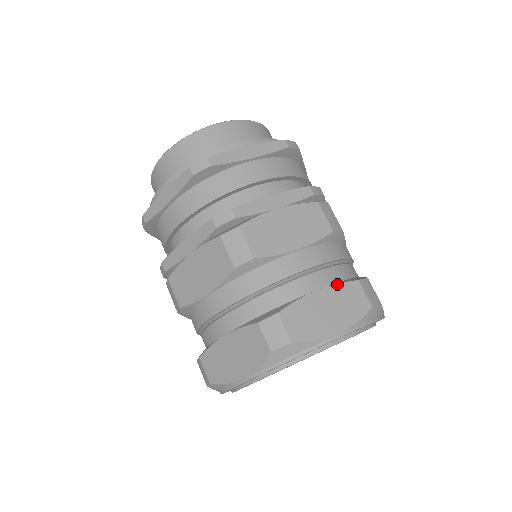
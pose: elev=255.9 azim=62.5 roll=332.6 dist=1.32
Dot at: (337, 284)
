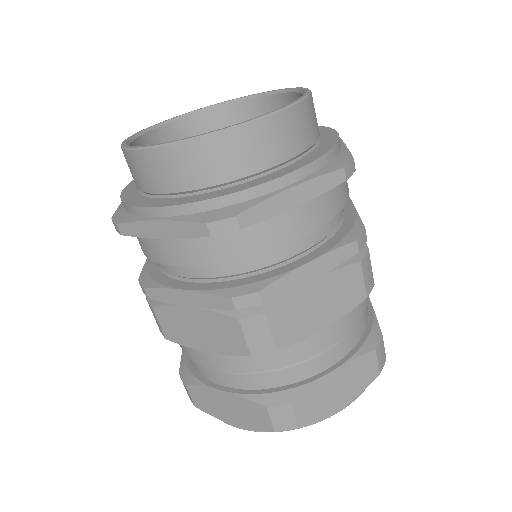
Dot at: (354, 359)
